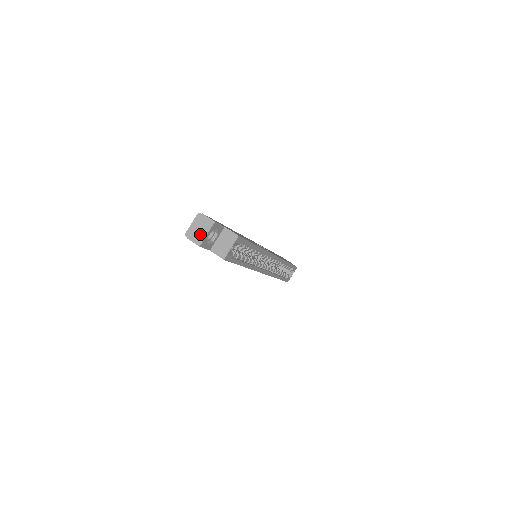
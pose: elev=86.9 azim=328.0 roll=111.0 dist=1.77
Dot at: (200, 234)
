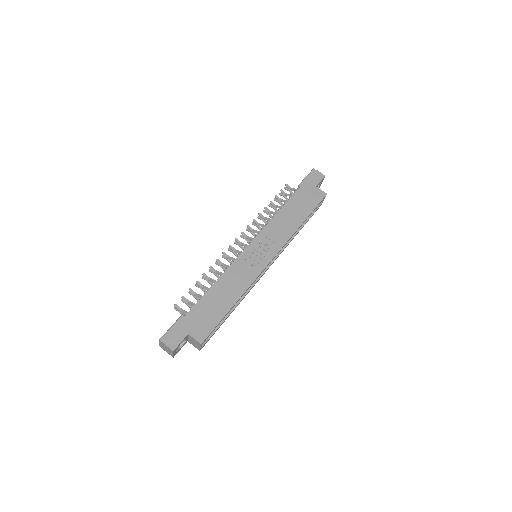
Dot at: (169, 352)
